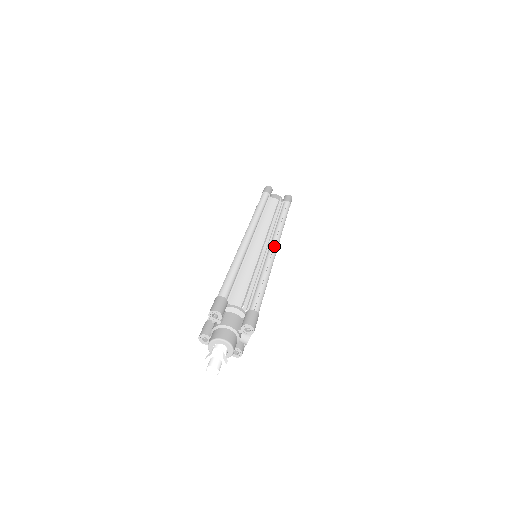
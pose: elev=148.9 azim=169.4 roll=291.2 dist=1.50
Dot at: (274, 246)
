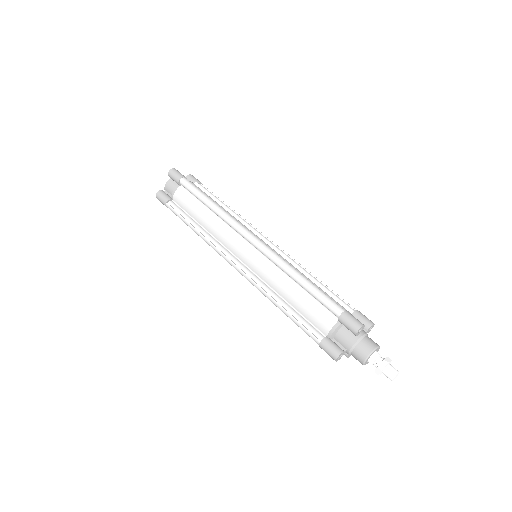
Dot at: (272, 241)
